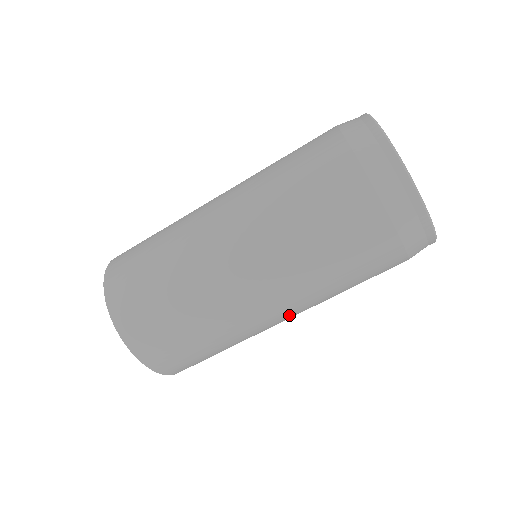
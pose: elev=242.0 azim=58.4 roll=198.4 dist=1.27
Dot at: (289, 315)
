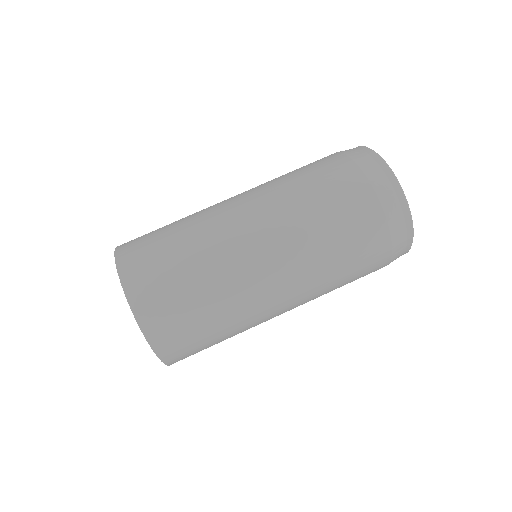
Dot at: occluded
